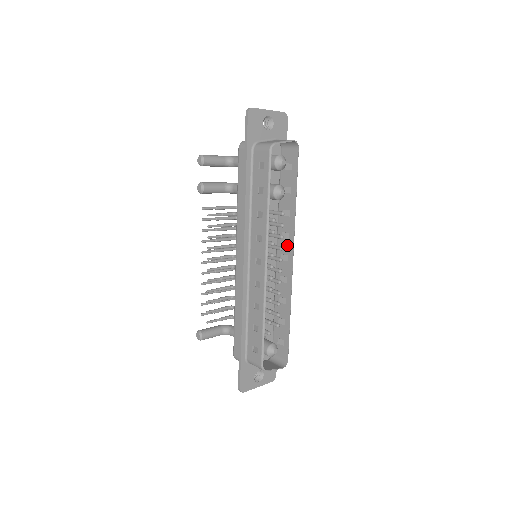
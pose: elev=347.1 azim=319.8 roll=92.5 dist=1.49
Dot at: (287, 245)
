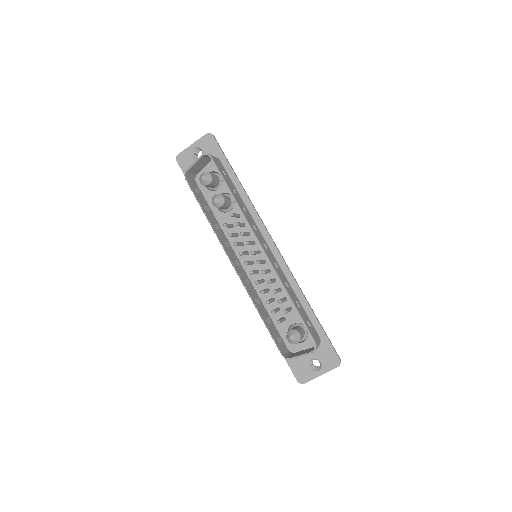
Dot at: occluded
